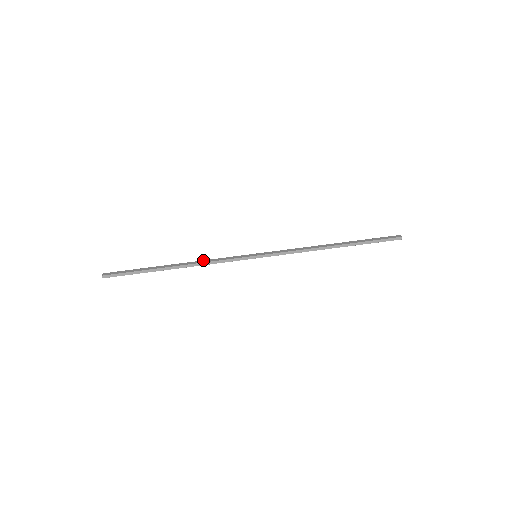
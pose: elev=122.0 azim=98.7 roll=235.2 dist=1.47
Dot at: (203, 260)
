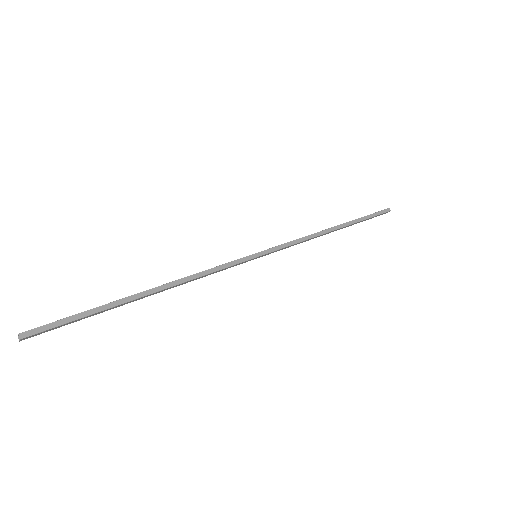
Dot at: (187, 277)
